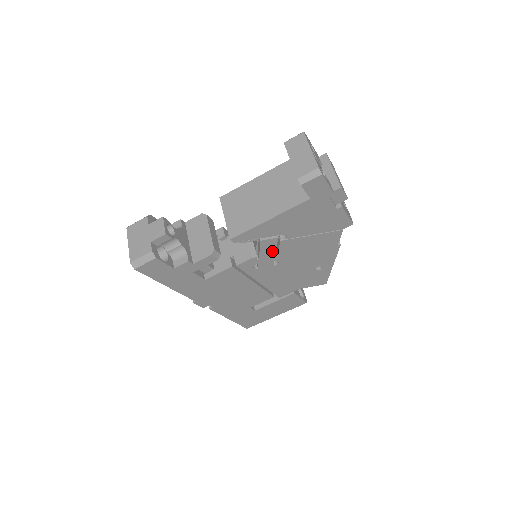
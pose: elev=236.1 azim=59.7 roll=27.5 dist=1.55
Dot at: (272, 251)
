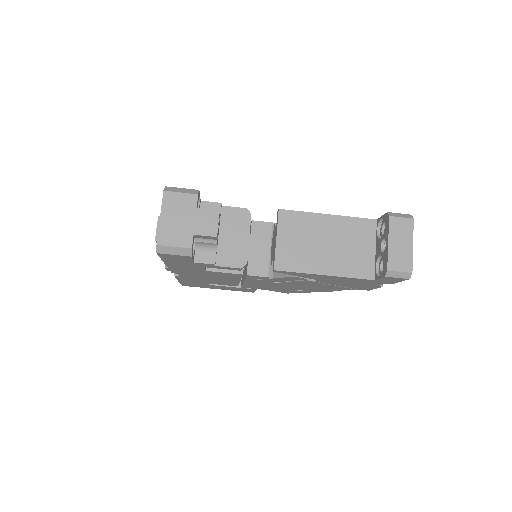
Dot at: (289, 280)
